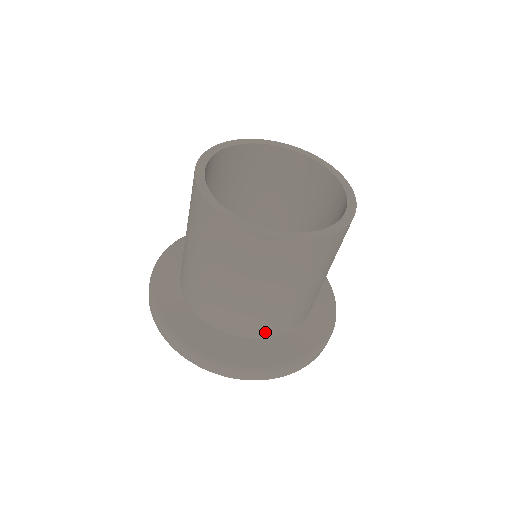
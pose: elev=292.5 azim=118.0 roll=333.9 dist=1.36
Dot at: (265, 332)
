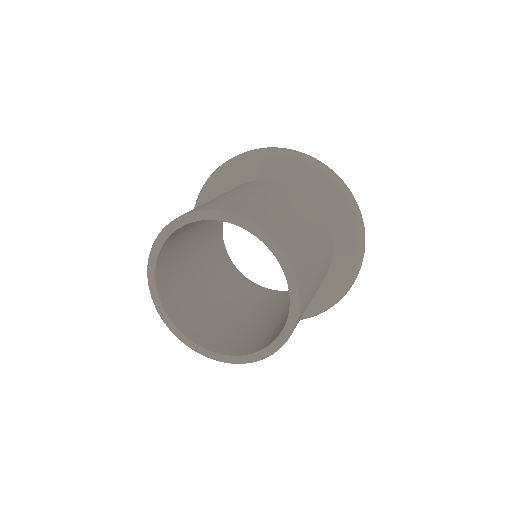
Dot at: occluded
